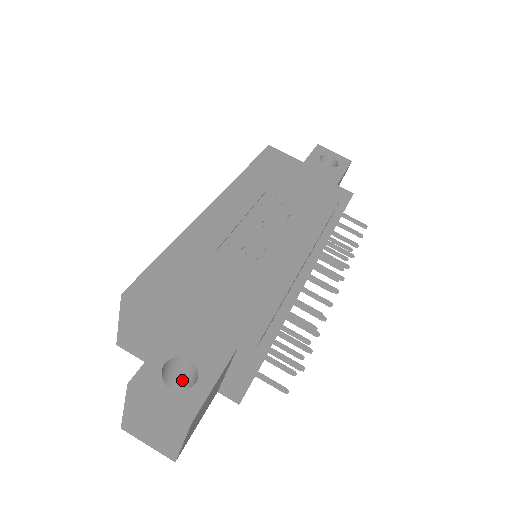
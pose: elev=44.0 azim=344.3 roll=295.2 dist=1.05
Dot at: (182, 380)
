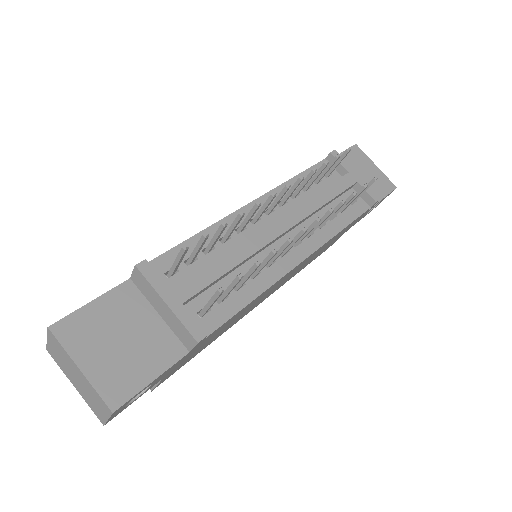
Dot at: occluded
